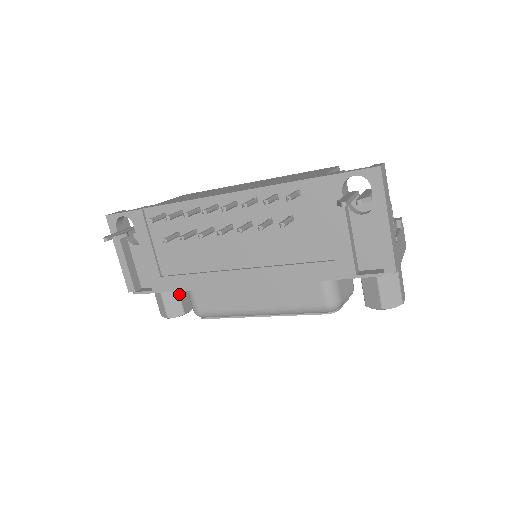
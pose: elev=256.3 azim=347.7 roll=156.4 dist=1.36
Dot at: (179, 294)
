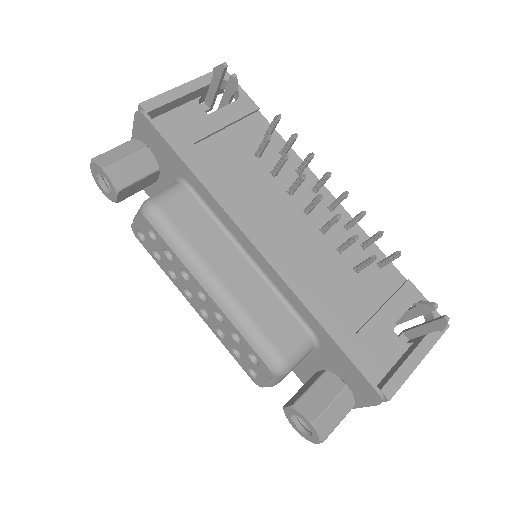
Dot at: (145, 177)
